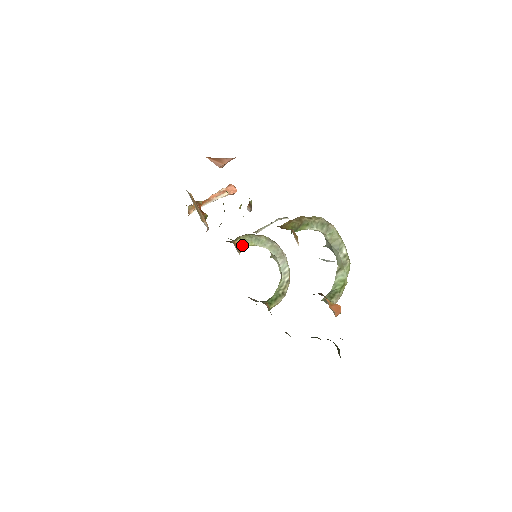
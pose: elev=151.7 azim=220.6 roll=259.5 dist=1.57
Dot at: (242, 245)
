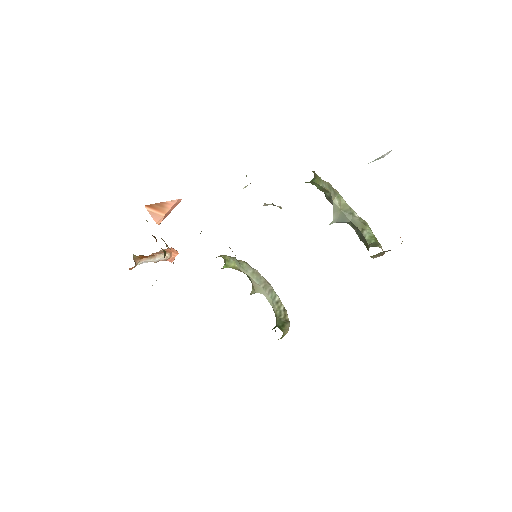
Dot at: (226, 263)
